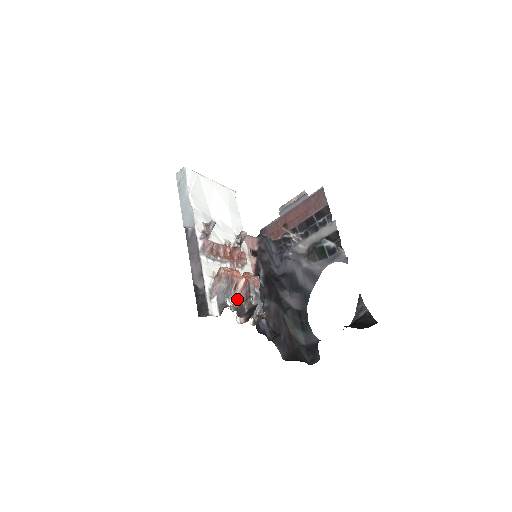
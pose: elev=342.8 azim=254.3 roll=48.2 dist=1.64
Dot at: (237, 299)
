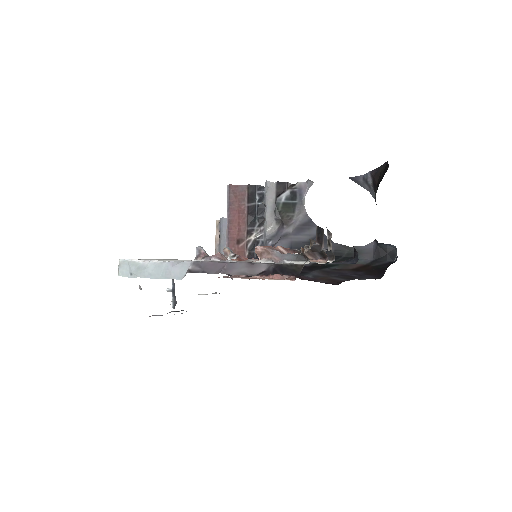
Dot at: occluded
